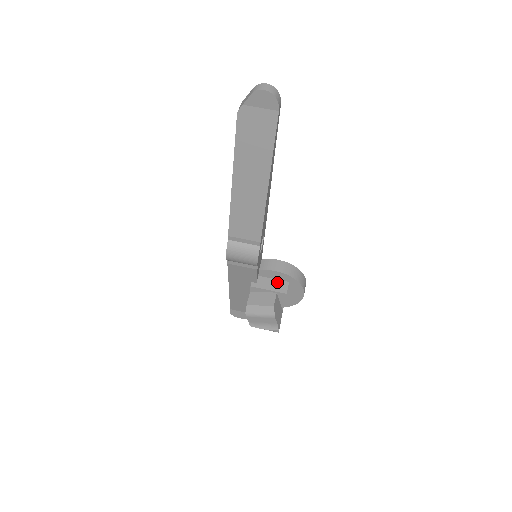
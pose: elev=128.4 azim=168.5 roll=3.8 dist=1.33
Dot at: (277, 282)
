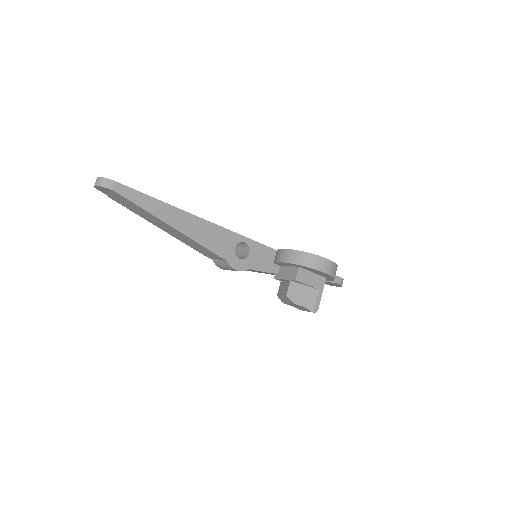
Dot at: (291, 269)
